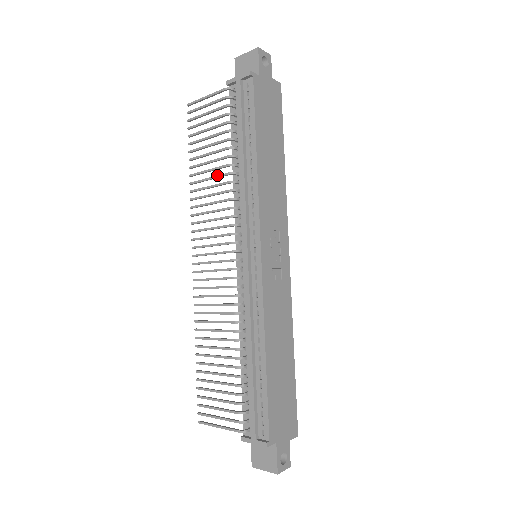
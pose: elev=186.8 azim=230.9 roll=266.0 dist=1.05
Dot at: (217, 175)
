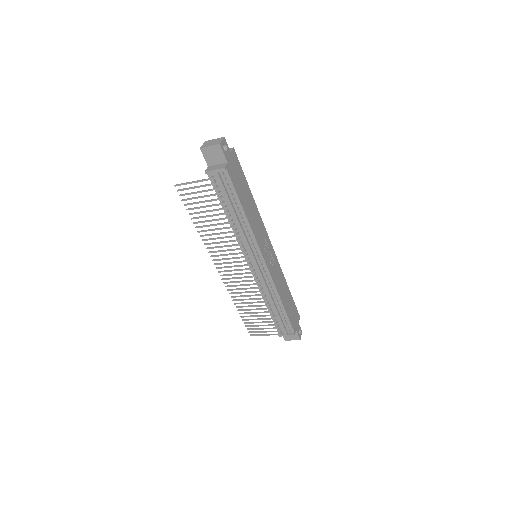
Dot at: (220, 229)
